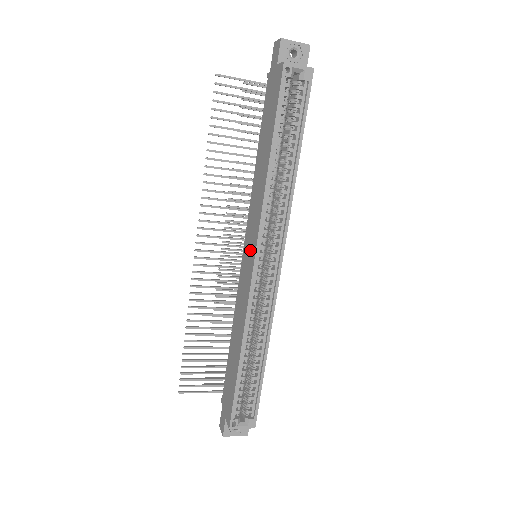
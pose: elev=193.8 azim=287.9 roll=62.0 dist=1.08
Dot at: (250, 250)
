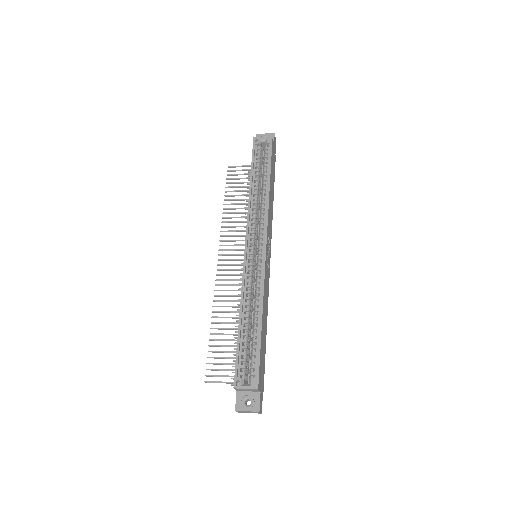
Dot at: occluded
